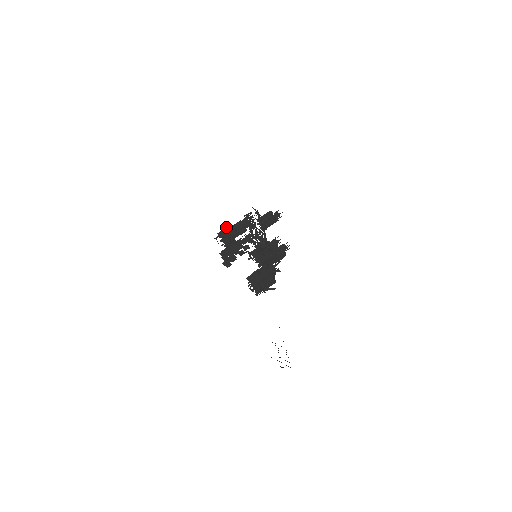
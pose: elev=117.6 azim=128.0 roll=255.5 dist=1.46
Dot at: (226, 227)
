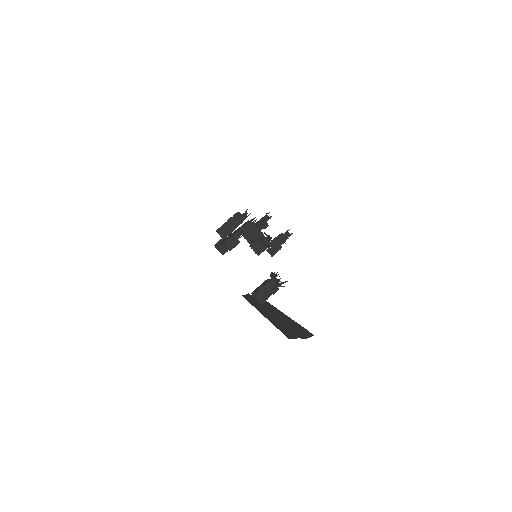
Dot at: (225, 223)
